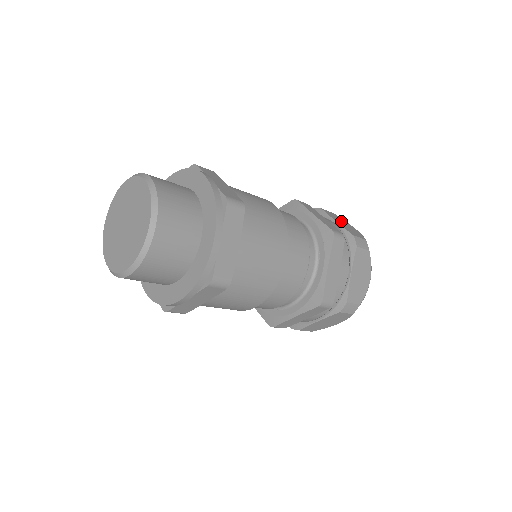
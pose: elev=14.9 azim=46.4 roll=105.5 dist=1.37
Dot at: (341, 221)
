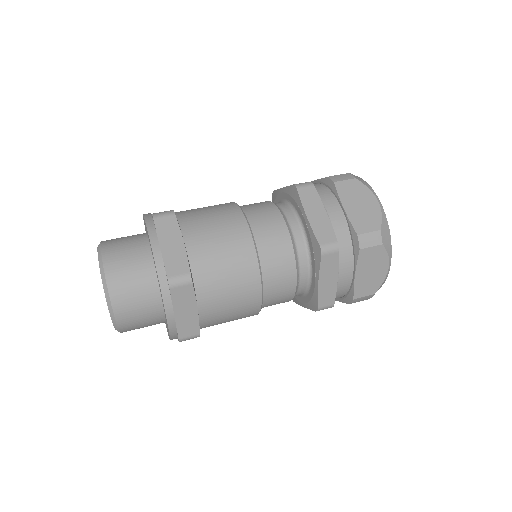
Dot at: (357, 199)
